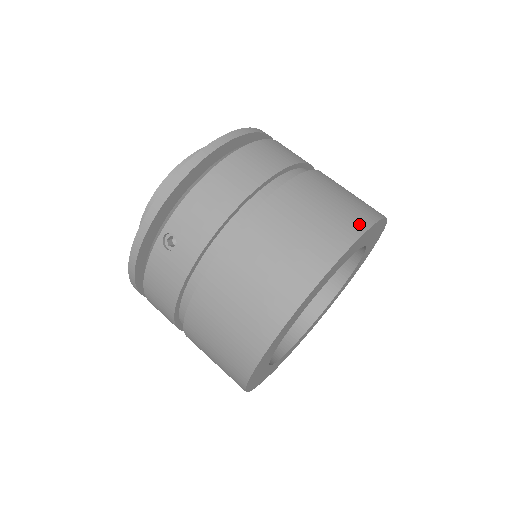
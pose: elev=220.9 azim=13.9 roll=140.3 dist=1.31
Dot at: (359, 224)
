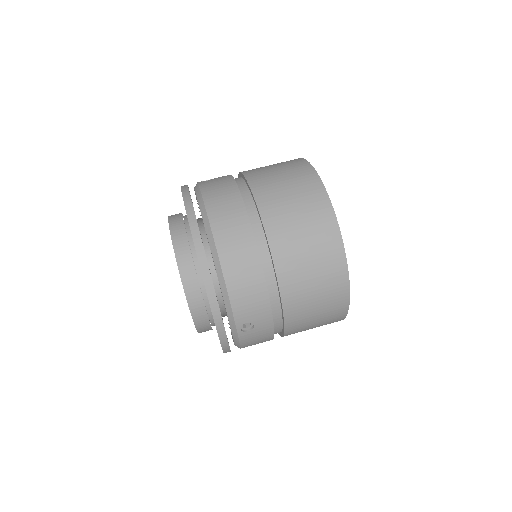
Dot at: (323, 204)
